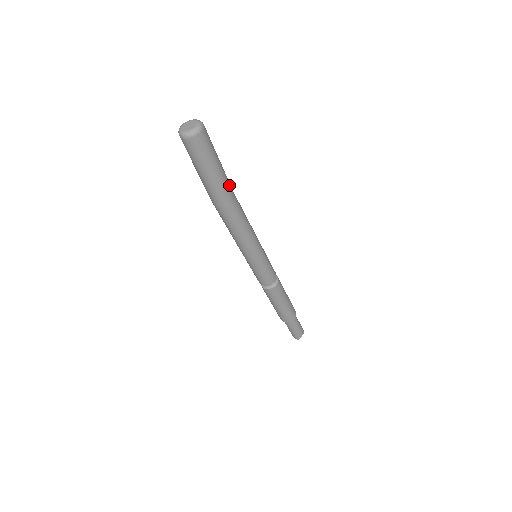
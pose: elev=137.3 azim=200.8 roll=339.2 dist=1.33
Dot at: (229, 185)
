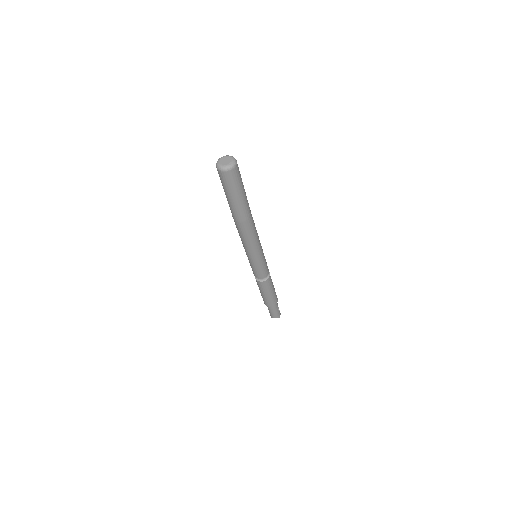
Dot at: occluded
